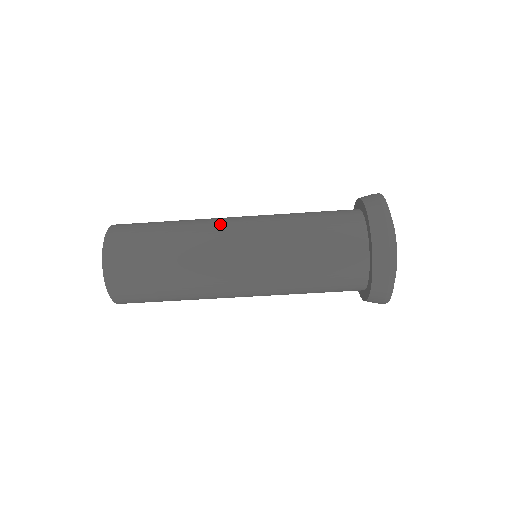
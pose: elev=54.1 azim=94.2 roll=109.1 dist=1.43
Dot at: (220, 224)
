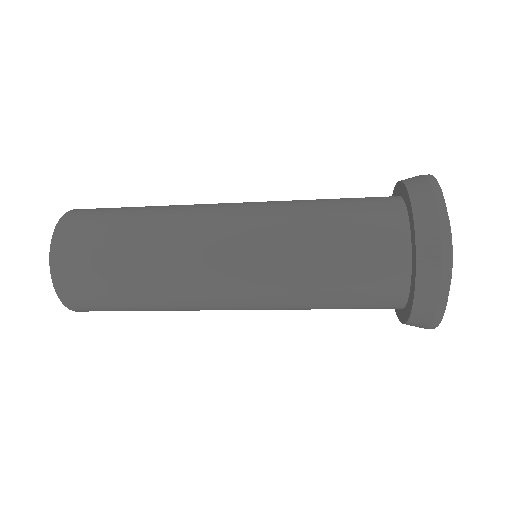
Dot at: (207, 210)
